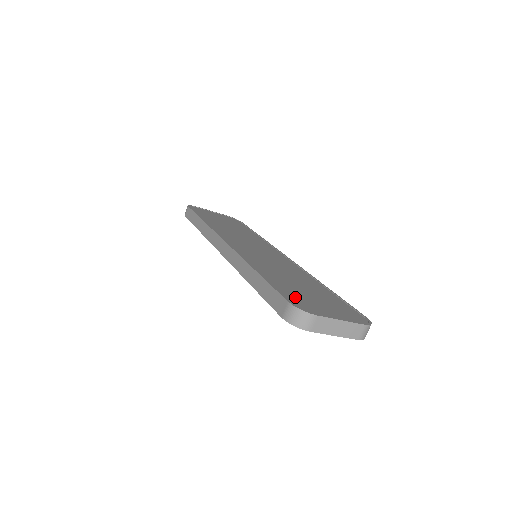
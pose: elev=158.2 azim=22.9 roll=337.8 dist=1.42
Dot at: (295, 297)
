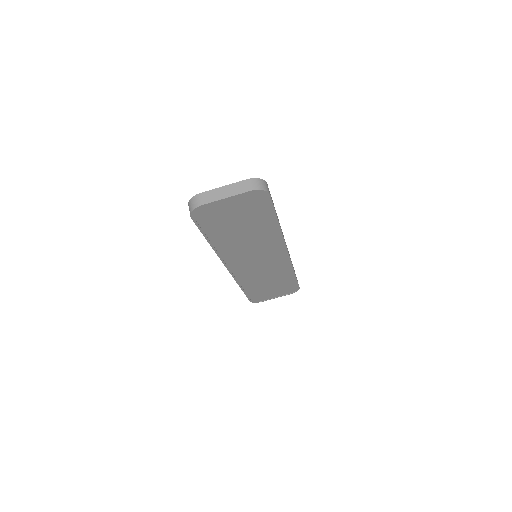
Dot at: occluded
